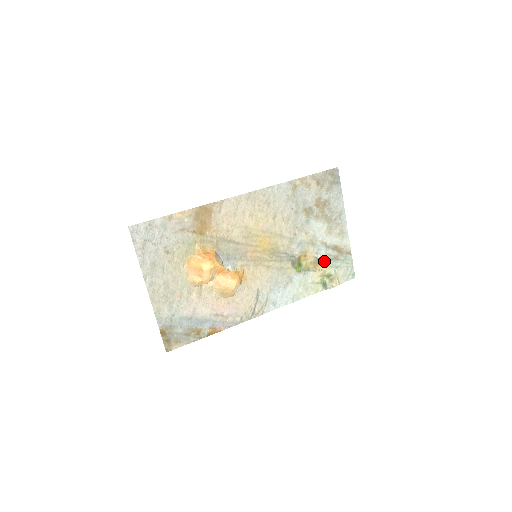
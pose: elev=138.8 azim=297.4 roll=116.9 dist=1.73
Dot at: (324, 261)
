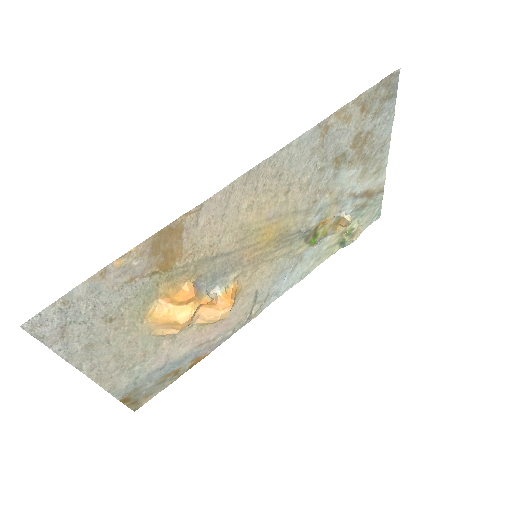
Dot at: (350, 221)
